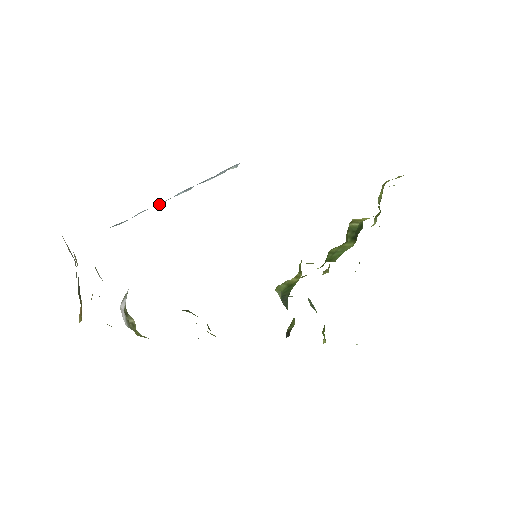
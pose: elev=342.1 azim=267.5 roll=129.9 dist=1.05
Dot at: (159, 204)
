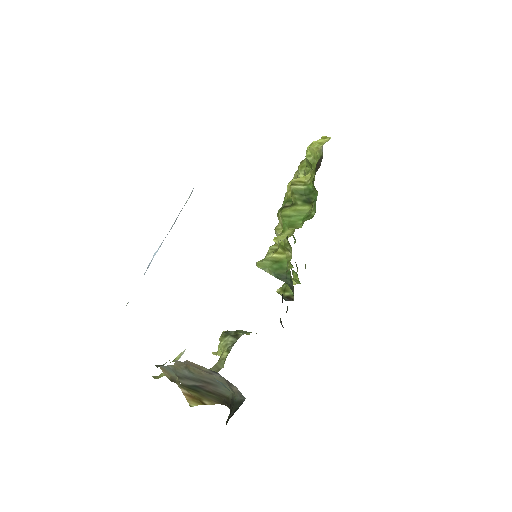
Dot at: occluded
